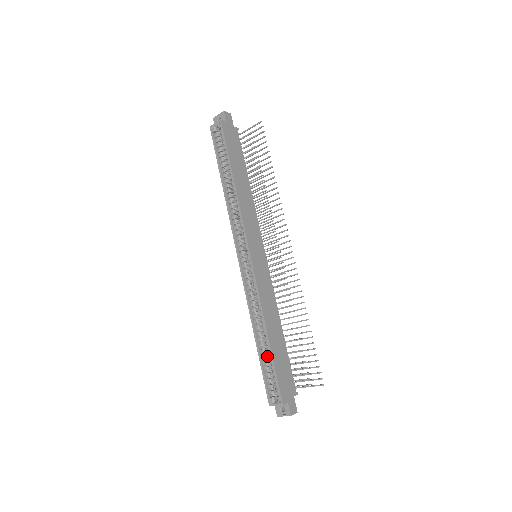
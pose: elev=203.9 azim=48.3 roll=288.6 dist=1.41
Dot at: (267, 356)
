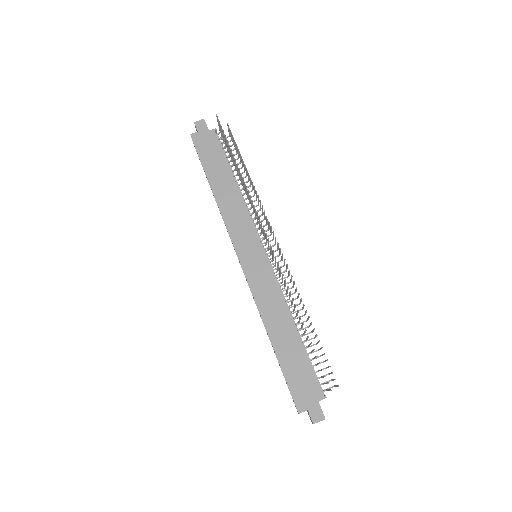
Dot at: occluded
